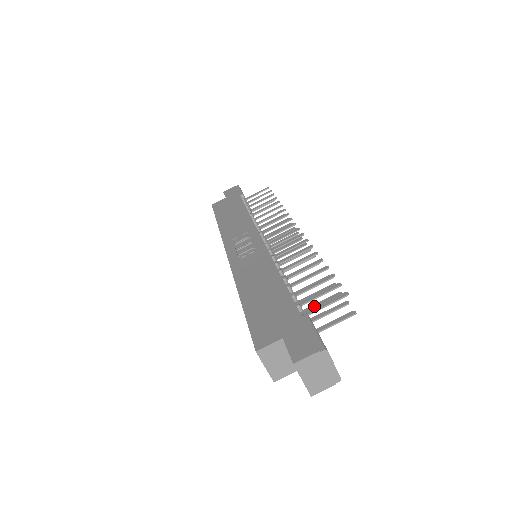
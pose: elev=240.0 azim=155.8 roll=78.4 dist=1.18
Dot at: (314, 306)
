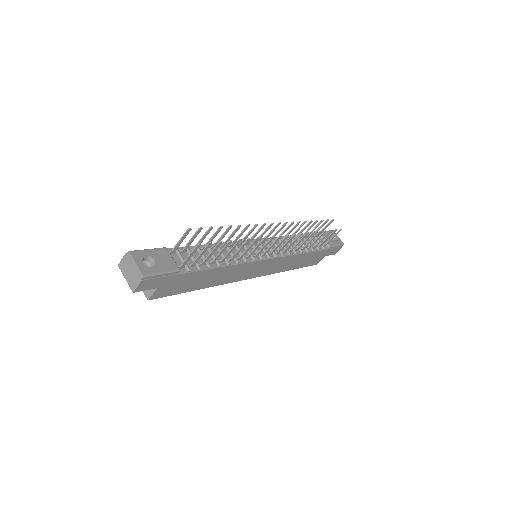
Dot at: (207, 256)
